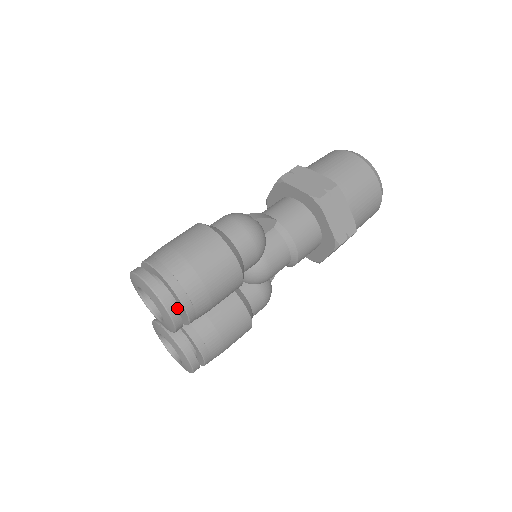
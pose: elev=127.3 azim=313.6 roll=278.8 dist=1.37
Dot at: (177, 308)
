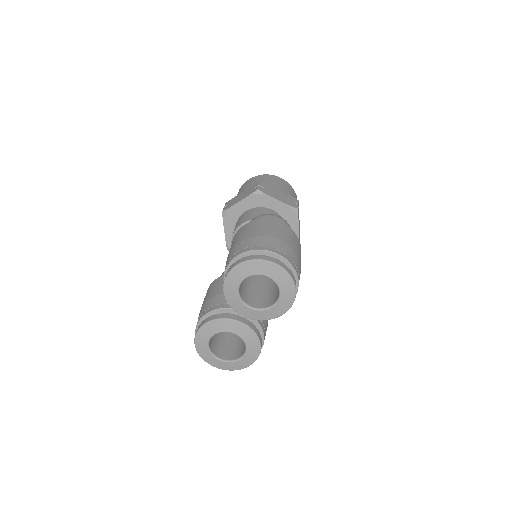
Dot at: occluded
